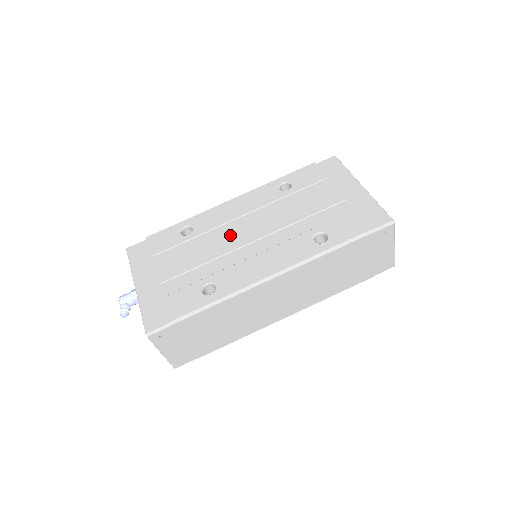
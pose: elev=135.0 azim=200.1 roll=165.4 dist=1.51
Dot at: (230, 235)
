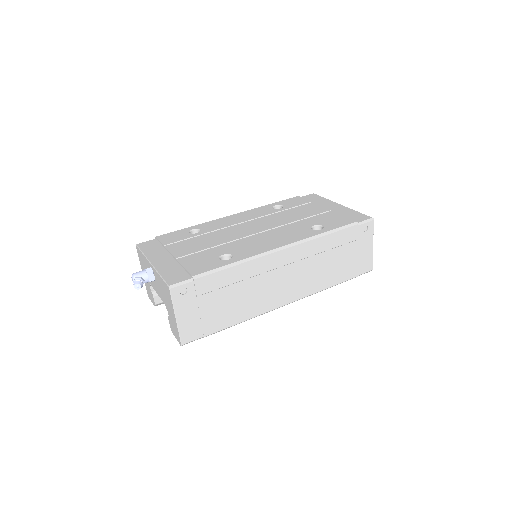
Dot at: (237, 231)
